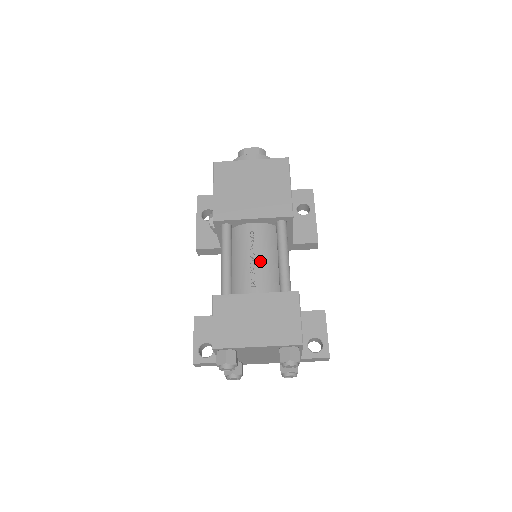
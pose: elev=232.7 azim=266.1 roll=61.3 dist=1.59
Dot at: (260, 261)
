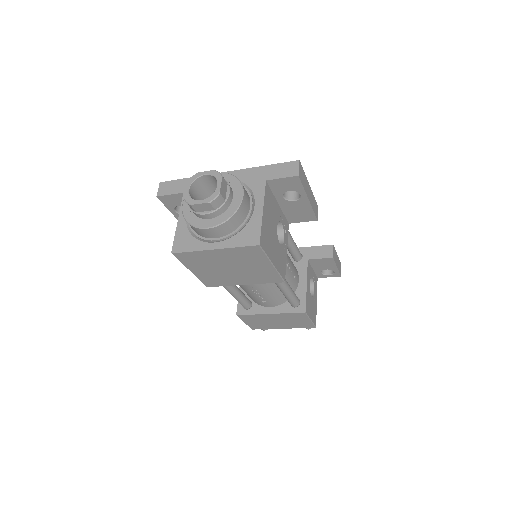
Dot at: (265, 294)
